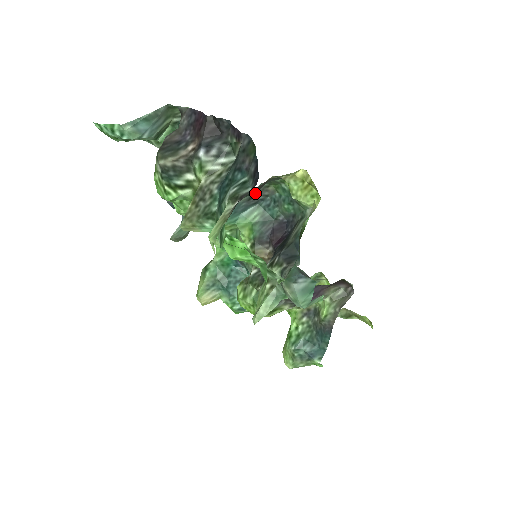
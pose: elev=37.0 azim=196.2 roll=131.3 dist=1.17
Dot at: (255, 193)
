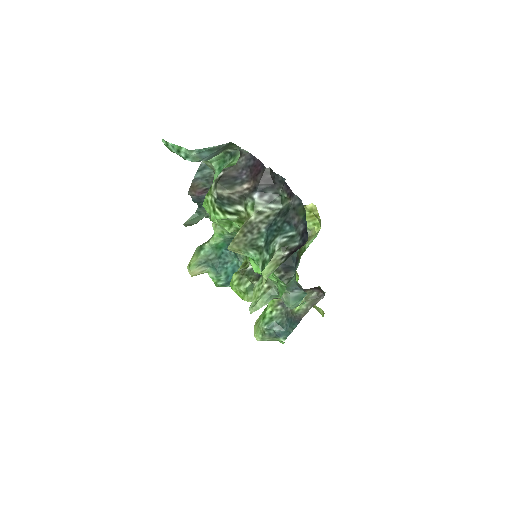
Dot at: occluded
